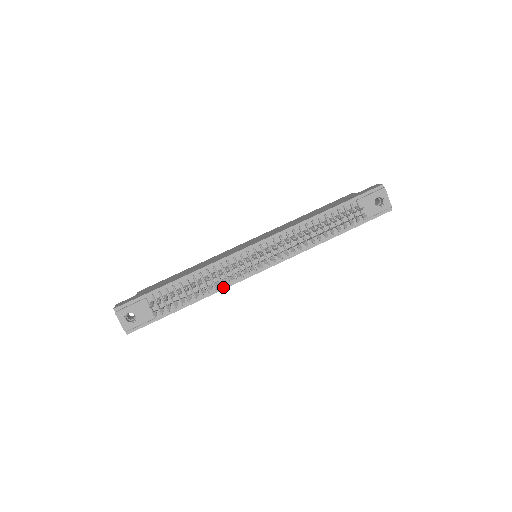
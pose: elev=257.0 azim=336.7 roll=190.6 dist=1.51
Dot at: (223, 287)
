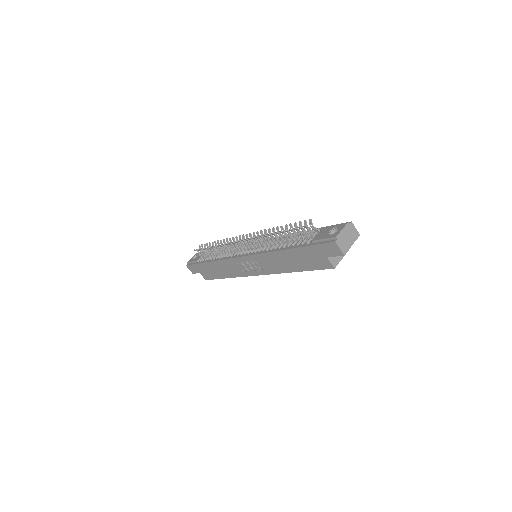
Dot at: (225, 258)
